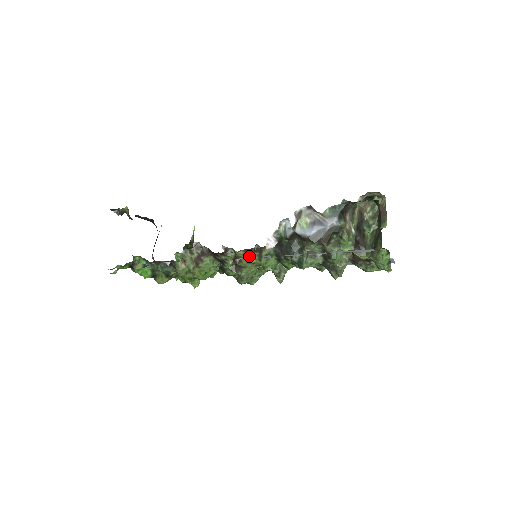
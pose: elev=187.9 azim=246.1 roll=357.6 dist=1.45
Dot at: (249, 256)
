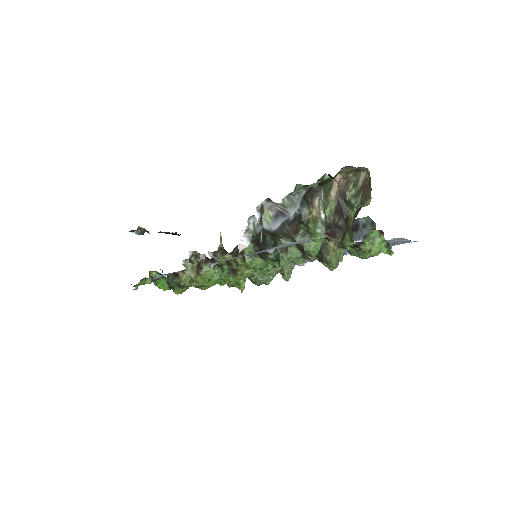
Dot at: (235, 259)
